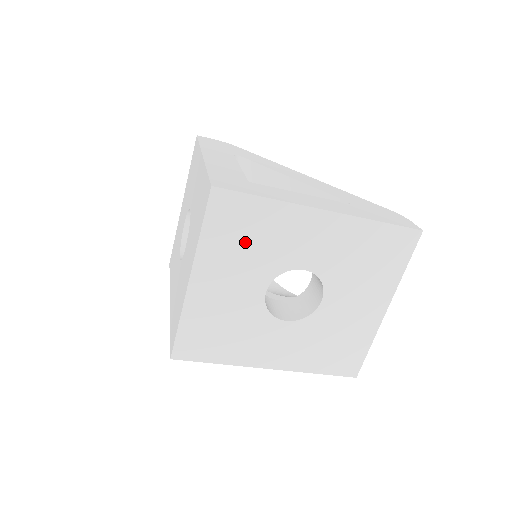
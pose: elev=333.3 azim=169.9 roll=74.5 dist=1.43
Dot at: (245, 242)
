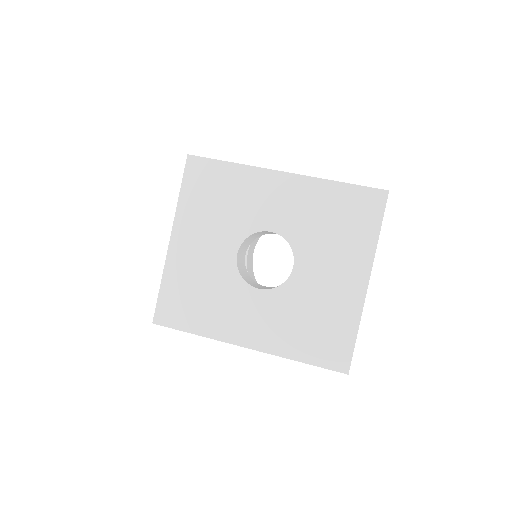
Dot at: (216, 203)
